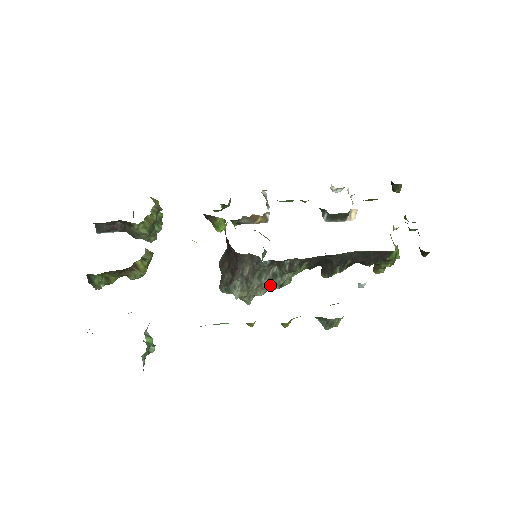
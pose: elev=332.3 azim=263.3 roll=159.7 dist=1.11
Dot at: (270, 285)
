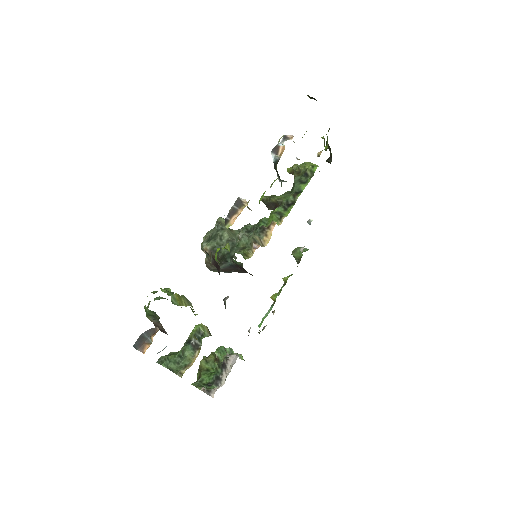
Dot at: occluded
